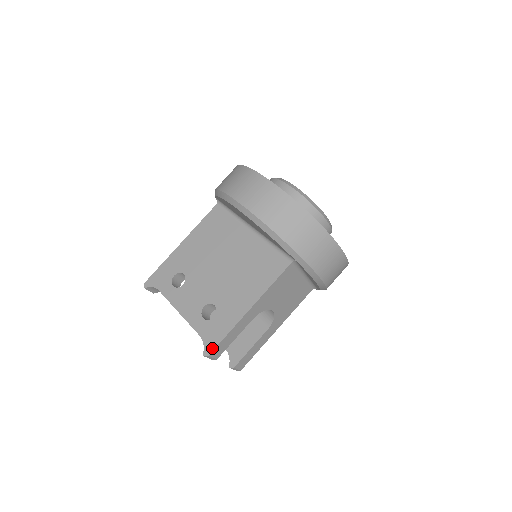
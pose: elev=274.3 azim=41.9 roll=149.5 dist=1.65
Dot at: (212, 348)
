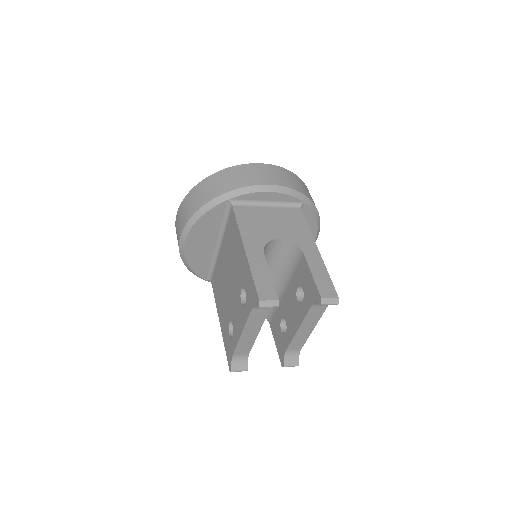
Dot at: (256, 296)
